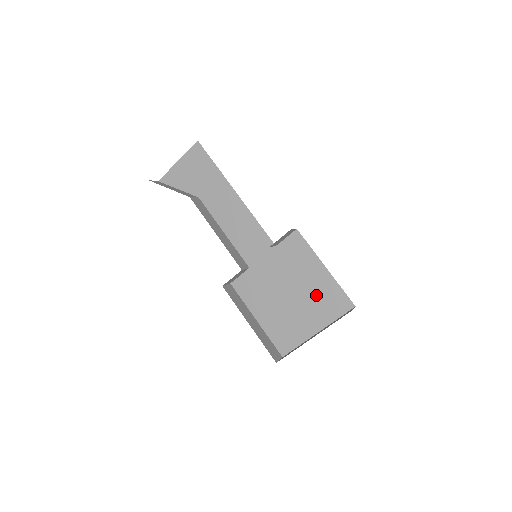
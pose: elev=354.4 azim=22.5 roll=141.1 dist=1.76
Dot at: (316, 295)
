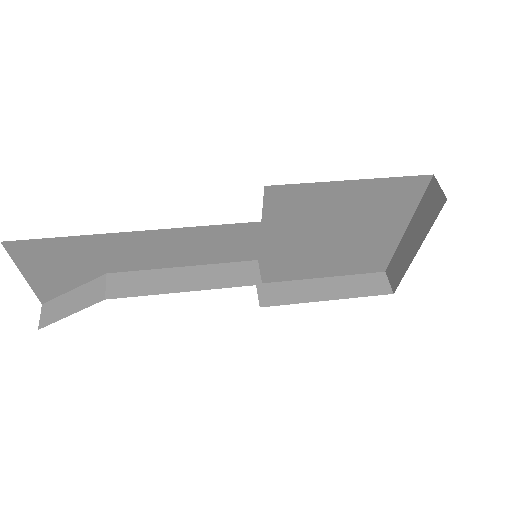
Dot at: (368, 210)
